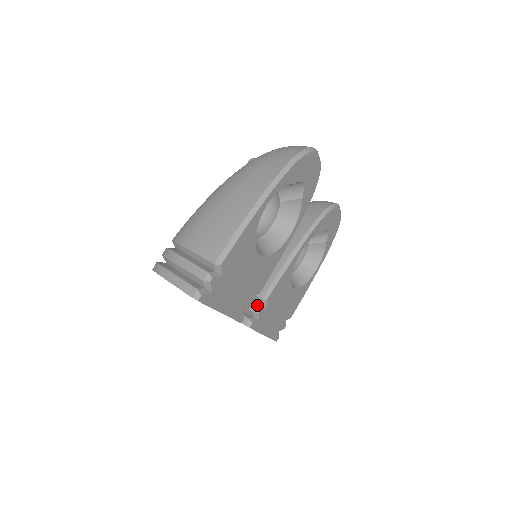
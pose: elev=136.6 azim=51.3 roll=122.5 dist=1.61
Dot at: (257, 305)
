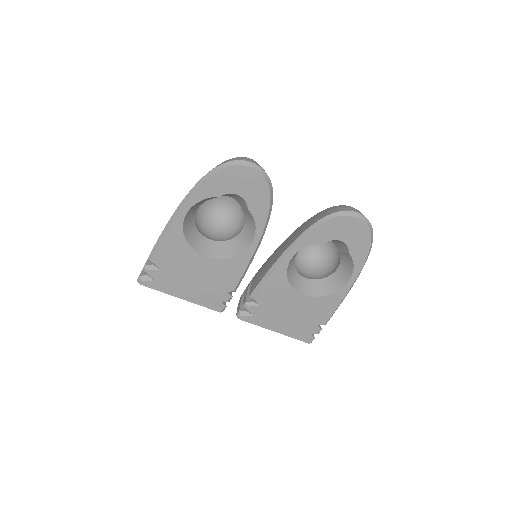
Dot at: (246, 301)
